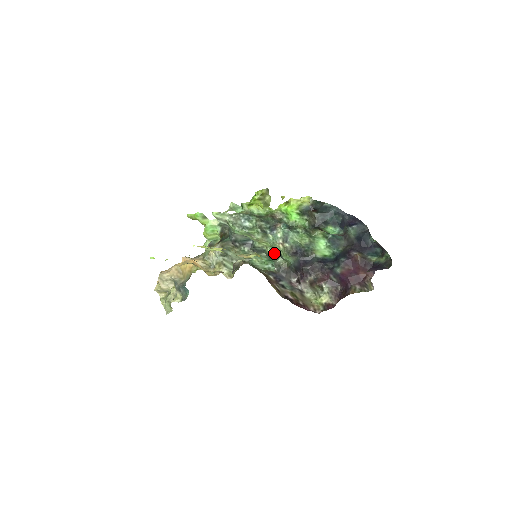
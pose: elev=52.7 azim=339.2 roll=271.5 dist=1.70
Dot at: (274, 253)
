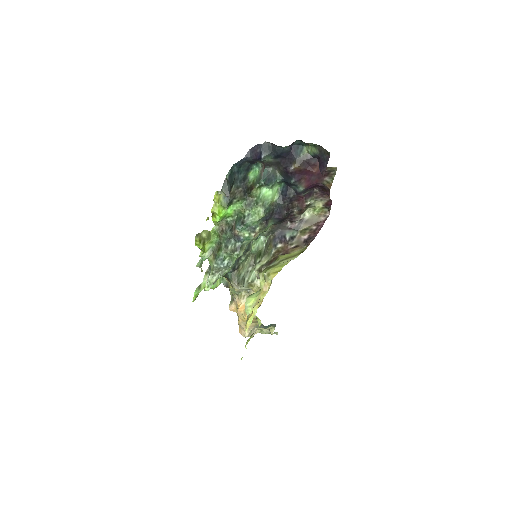
Dot at: occluded
